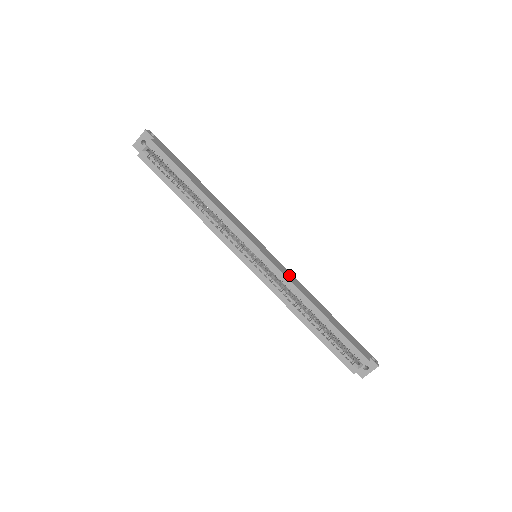
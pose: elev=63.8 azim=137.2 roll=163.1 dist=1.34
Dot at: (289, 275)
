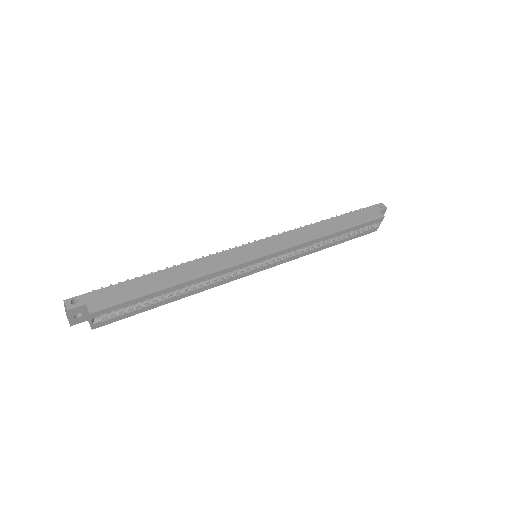
Dot at: (291, 238)
